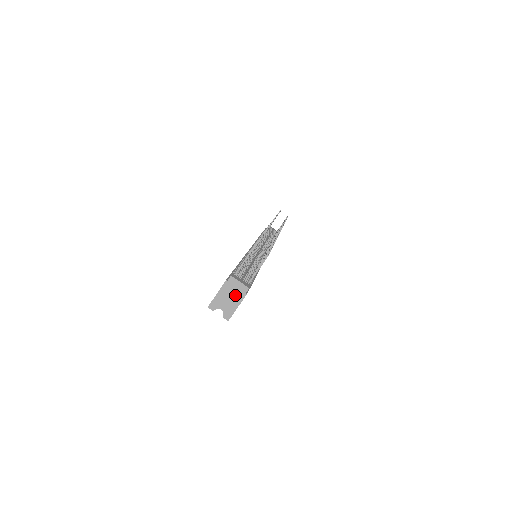
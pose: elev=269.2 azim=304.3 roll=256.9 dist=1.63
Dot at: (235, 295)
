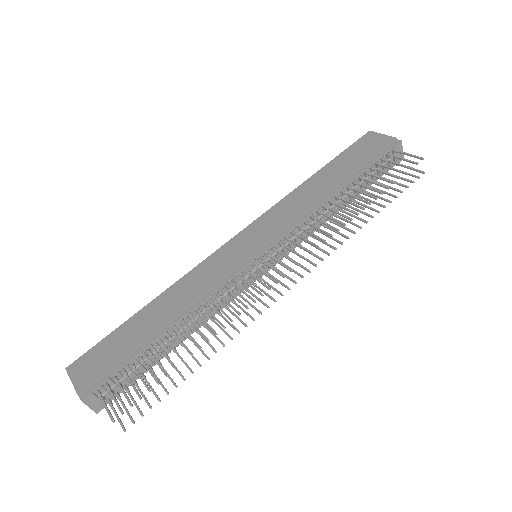
Dot at: occluded
